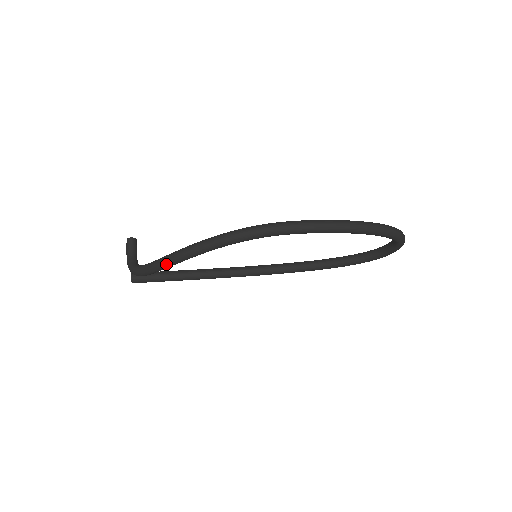
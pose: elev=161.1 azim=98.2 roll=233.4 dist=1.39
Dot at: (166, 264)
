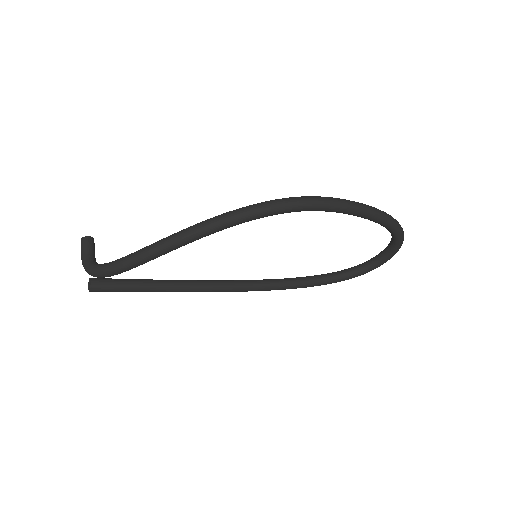
Dot at: (166, 246)
